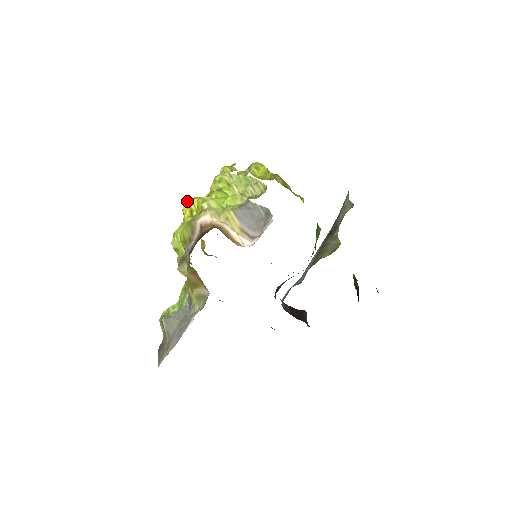
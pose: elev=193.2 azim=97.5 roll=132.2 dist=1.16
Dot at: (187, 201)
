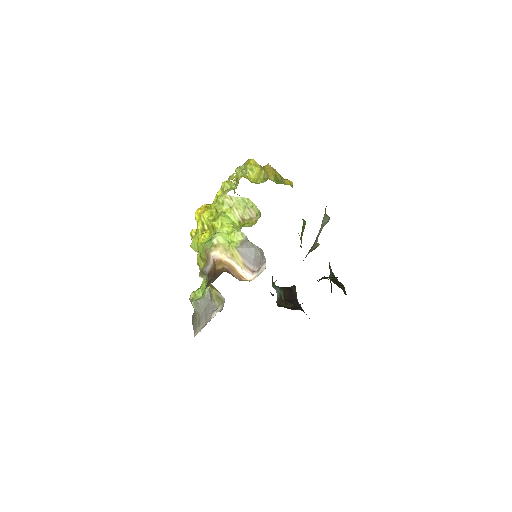
Dot at: (198, 212)
